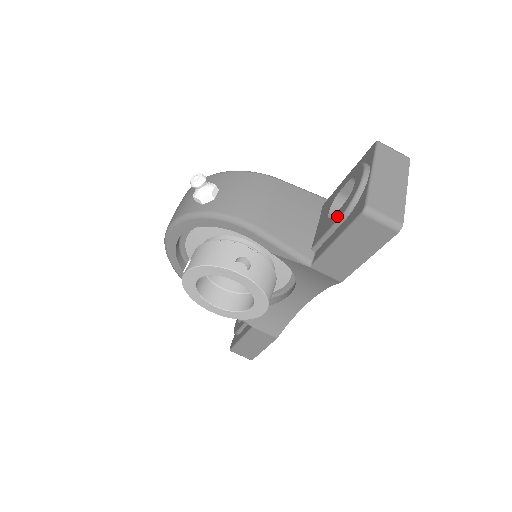
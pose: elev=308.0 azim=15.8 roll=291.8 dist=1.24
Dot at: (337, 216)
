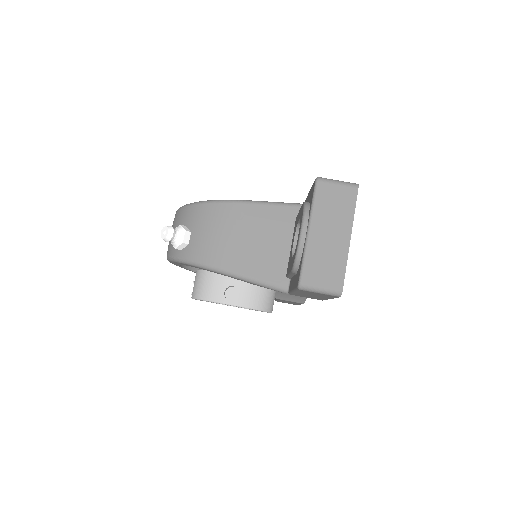
Dot at: (291, 266)
